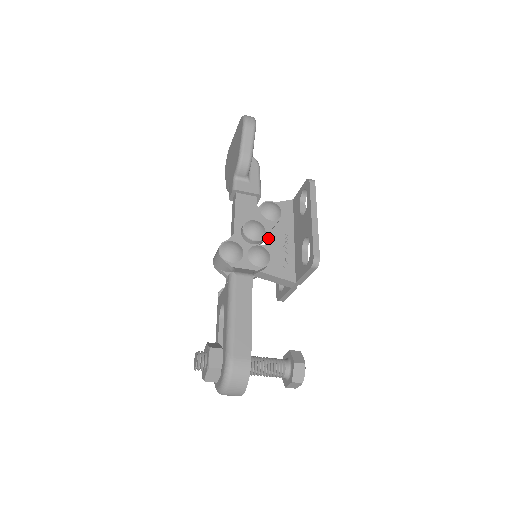
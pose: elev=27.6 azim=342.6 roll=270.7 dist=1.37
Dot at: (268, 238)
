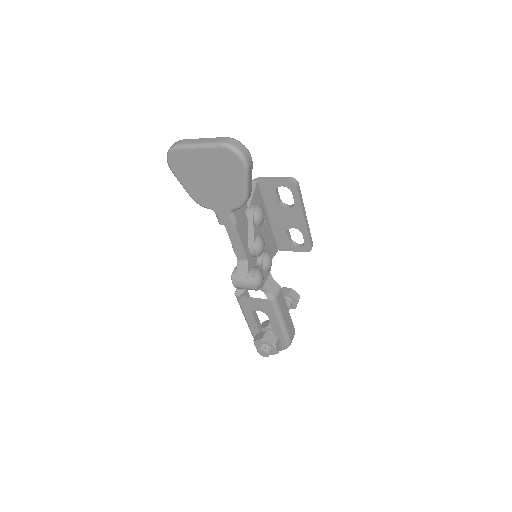
Dot at: occluded
